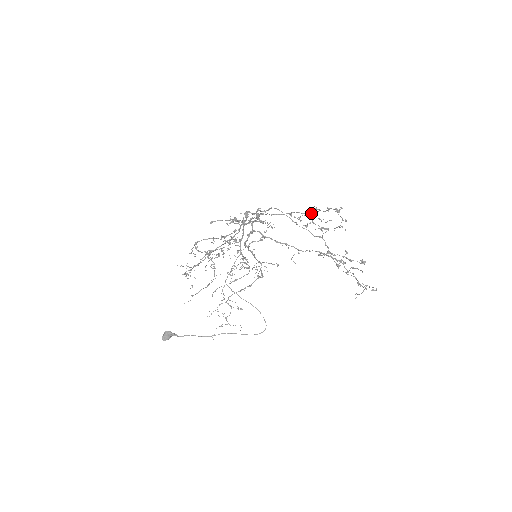
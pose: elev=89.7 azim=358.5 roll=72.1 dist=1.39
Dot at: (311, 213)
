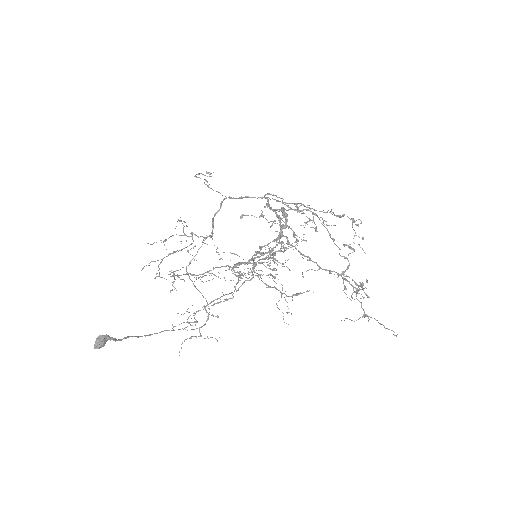
Dot at: occluded
